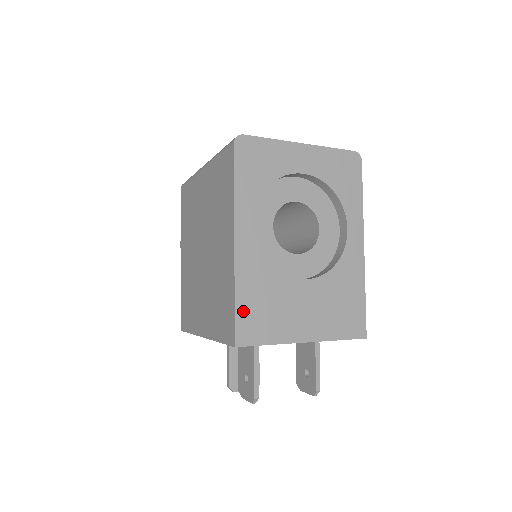
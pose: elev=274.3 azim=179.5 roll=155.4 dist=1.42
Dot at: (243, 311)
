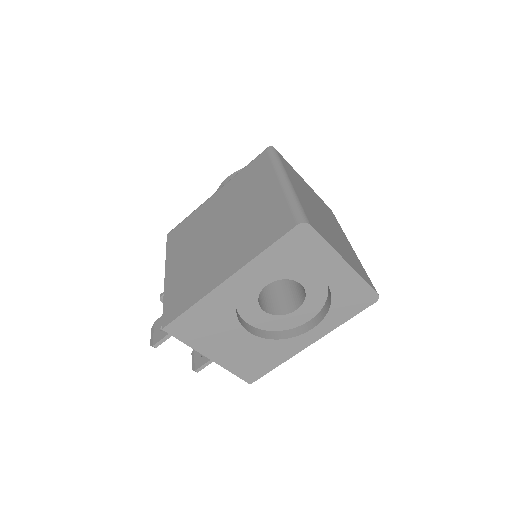
Dot at: (188, 317)
